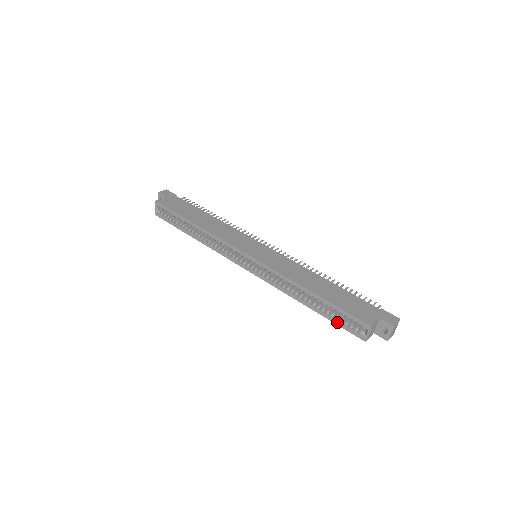
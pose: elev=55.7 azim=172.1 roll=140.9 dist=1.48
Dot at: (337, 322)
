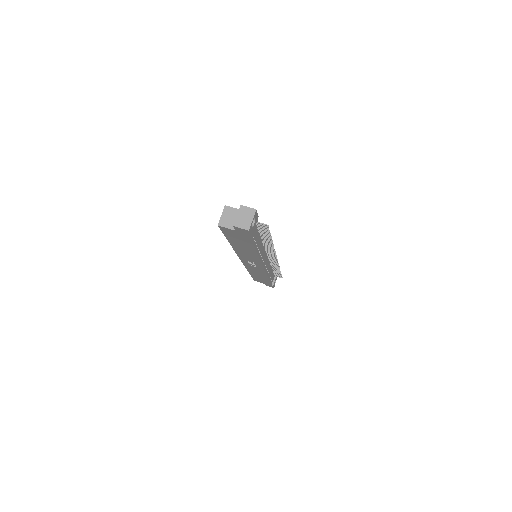
Dot at: occluded
